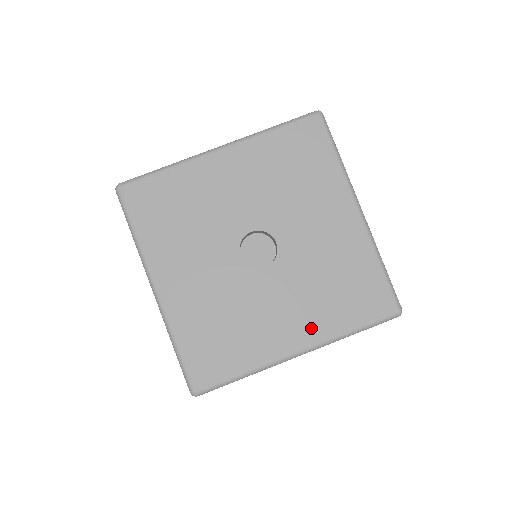
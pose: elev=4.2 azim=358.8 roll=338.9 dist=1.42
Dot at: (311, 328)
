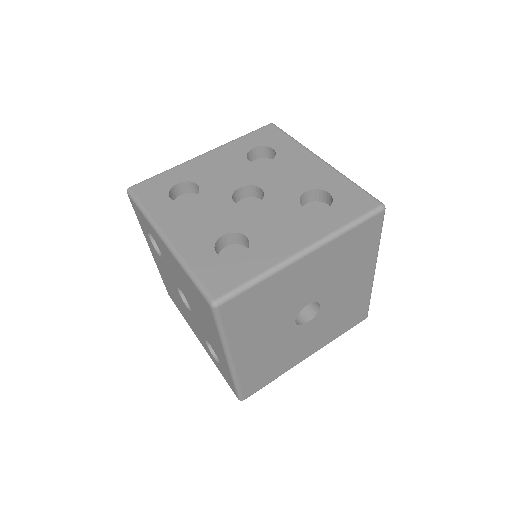
Dot at: (320, 343)
